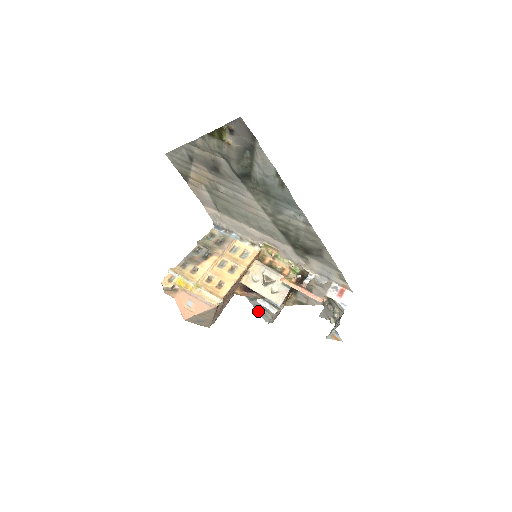
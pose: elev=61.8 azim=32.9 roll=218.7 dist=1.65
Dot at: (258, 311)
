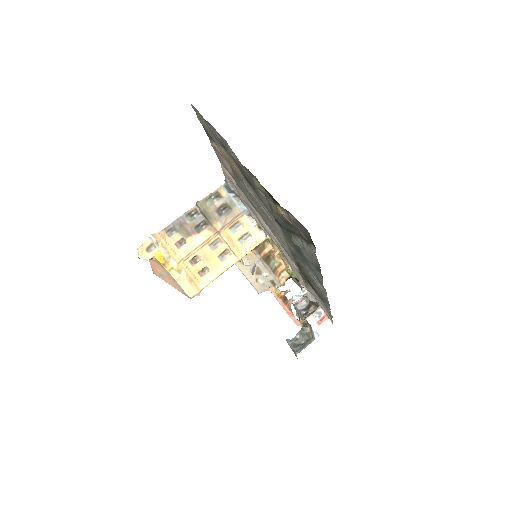
Dot at: occluded
